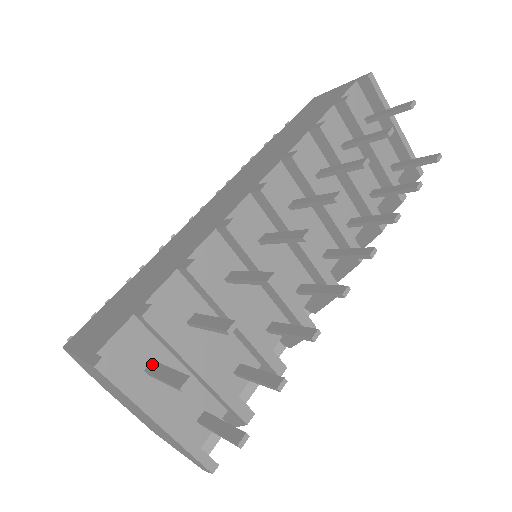
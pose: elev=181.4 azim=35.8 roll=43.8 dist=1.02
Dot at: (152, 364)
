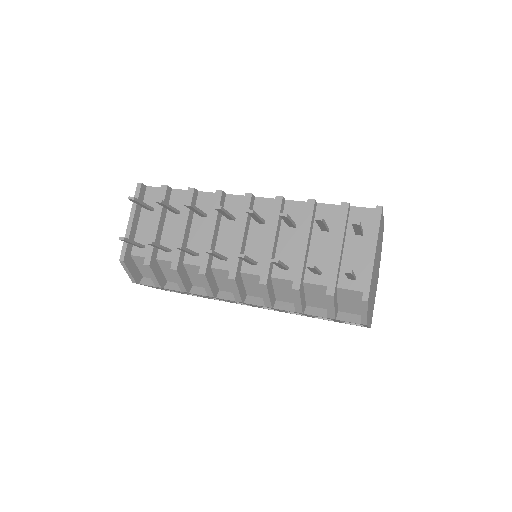
Dot at: (152, 207)
